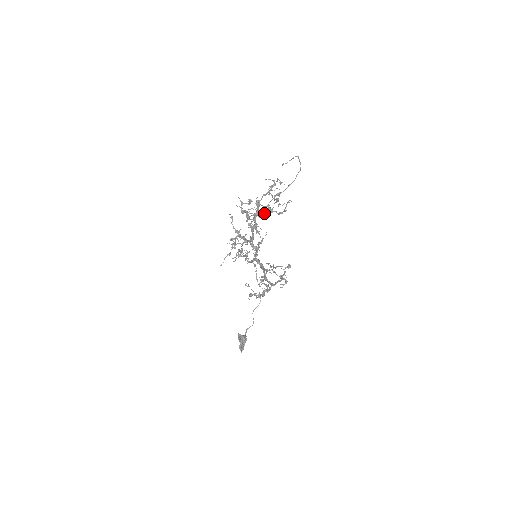
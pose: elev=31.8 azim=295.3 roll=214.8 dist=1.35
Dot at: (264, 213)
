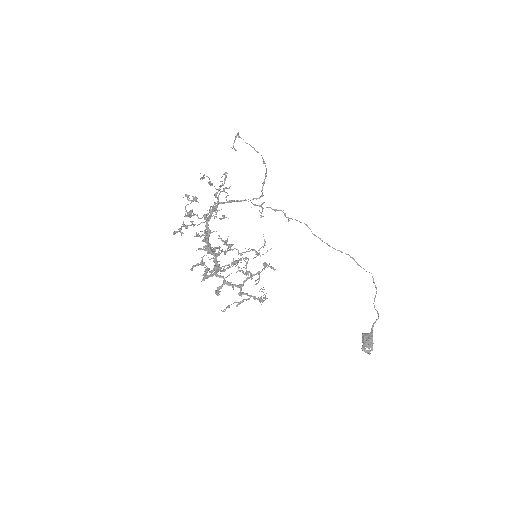
Dot at: (202, 217)
